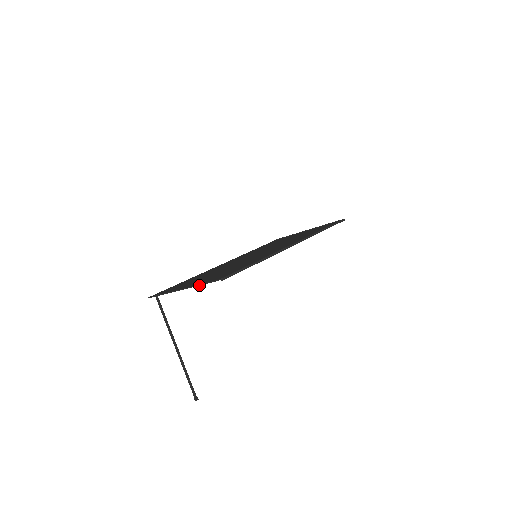
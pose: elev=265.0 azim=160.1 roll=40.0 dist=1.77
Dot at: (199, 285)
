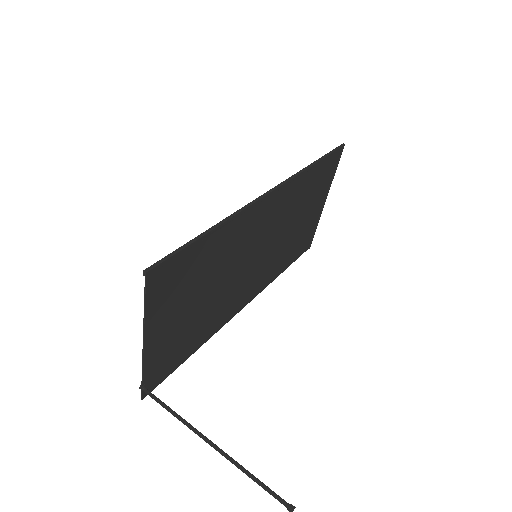
Dot at: (144, 316)
